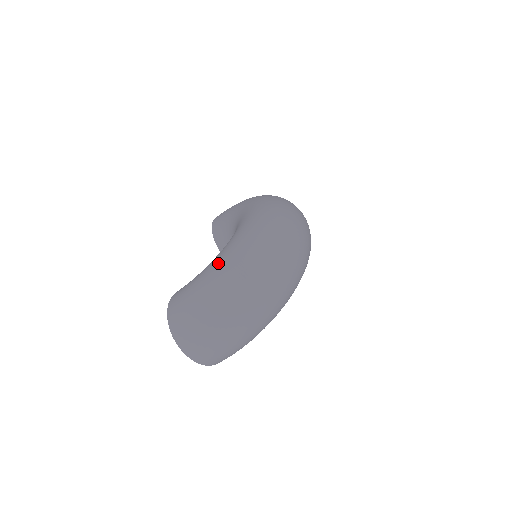
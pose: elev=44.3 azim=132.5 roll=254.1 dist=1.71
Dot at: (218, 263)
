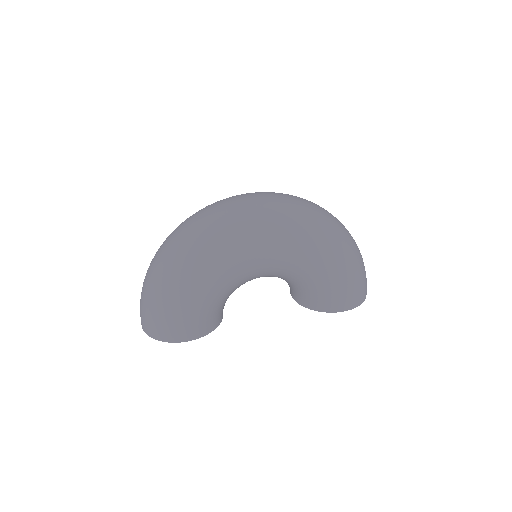
Dot at: occluded
